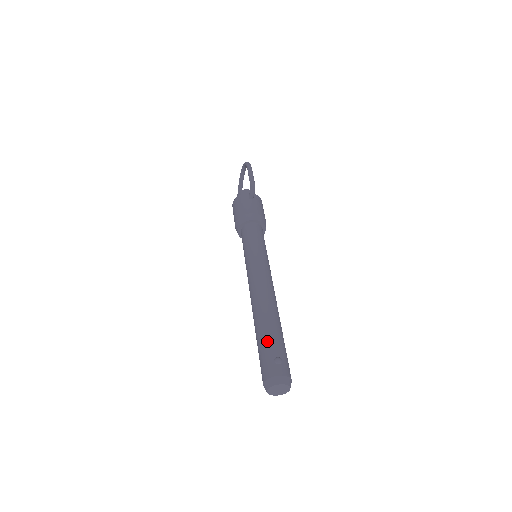
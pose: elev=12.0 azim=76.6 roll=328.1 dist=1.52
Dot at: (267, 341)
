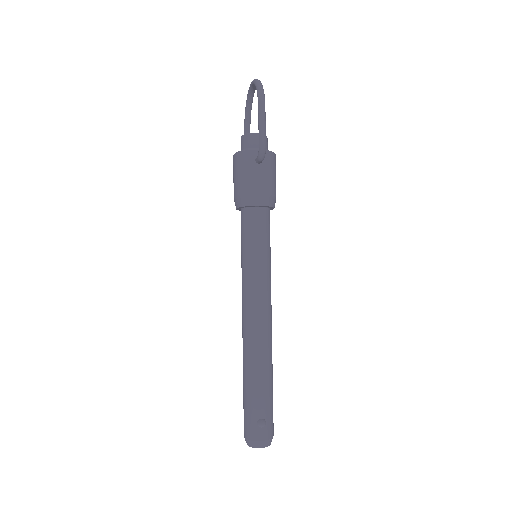
Dot at: (253, 397)
